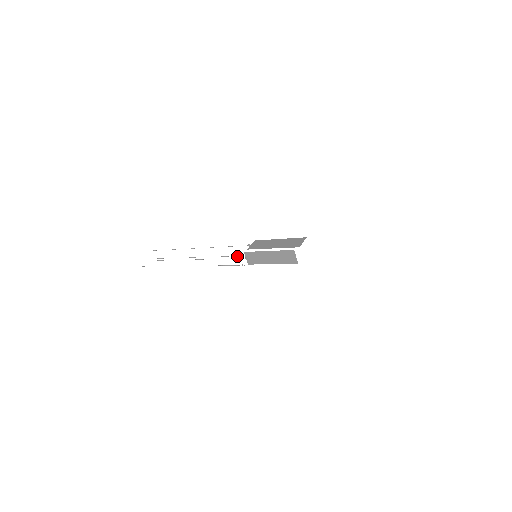
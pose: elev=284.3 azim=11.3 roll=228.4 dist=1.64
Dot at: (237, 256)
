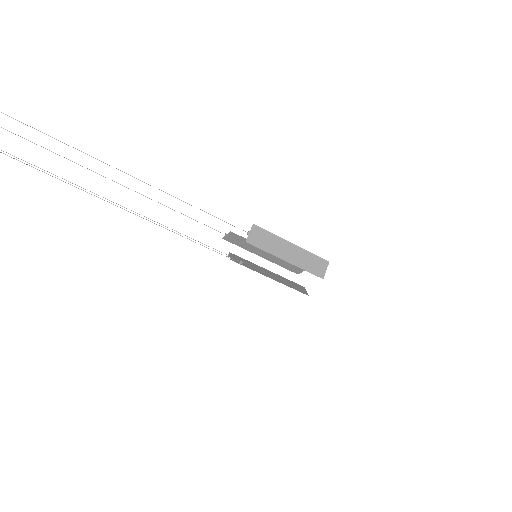
Dot at: (241, 263)
